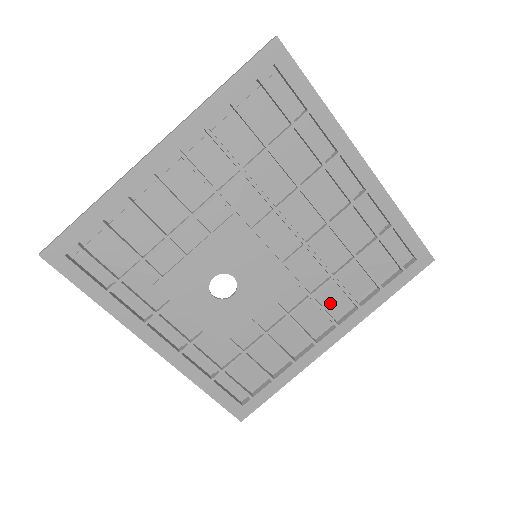
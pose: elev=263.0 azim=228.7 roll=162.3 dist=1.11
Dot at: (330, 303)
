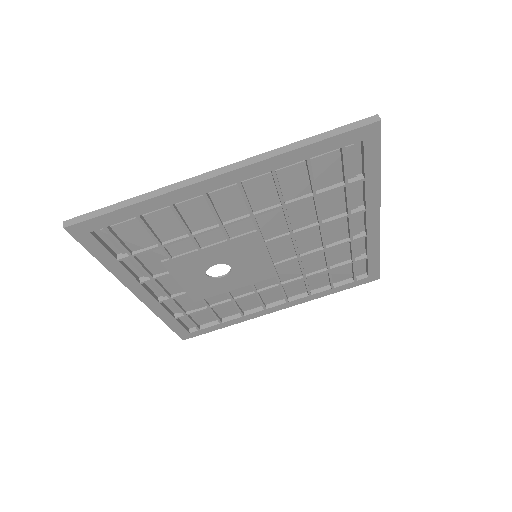
Dot at: (291, 289)
